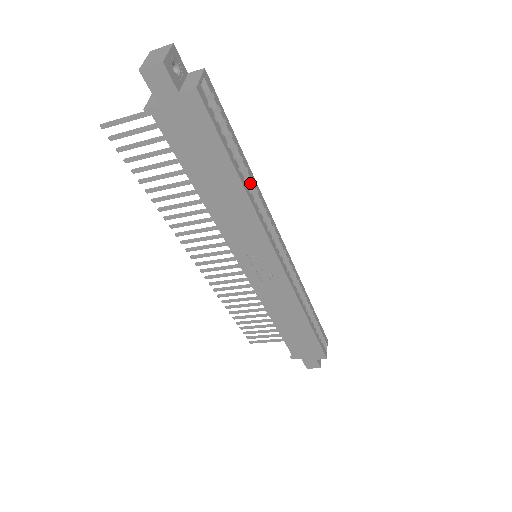
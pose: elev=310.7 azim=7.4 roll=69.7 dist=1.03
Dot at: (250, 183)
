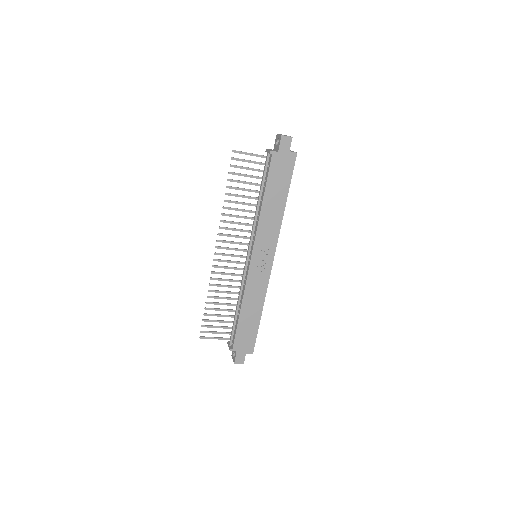
Dot at: occluded
